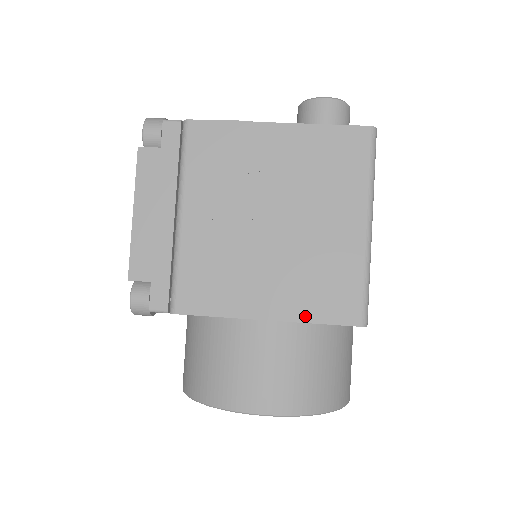
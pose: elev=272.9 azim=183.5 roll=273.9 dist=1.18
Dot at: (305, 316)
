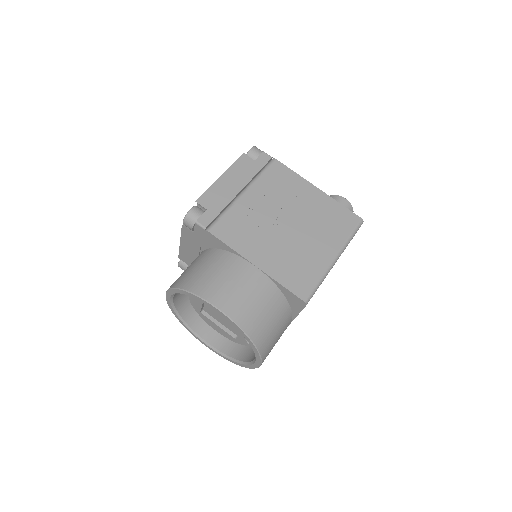
Dot at: (277, 277)
